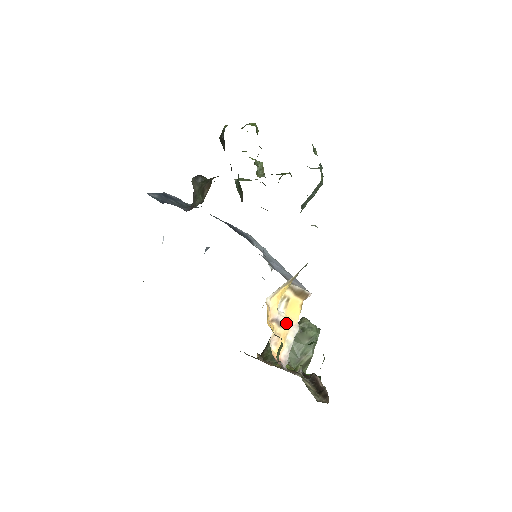
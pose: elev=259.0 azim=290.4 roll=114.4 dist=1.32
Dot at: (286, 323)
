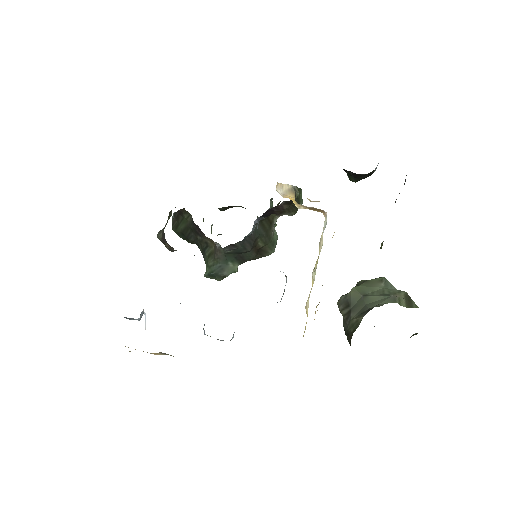
Dot at: occluded
